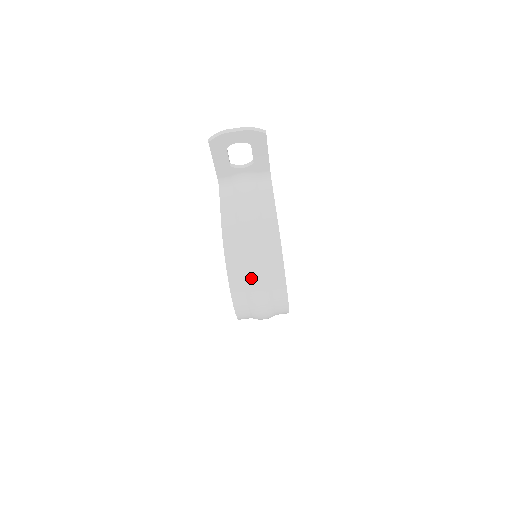
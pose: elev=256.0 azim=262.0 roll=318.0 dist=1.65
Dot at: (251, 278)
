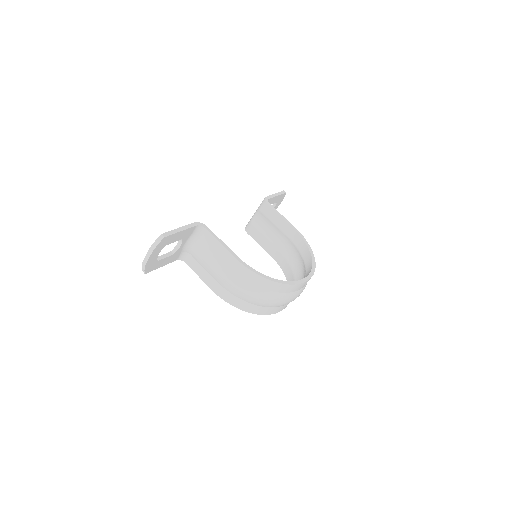
Dot at: (267, 304)
